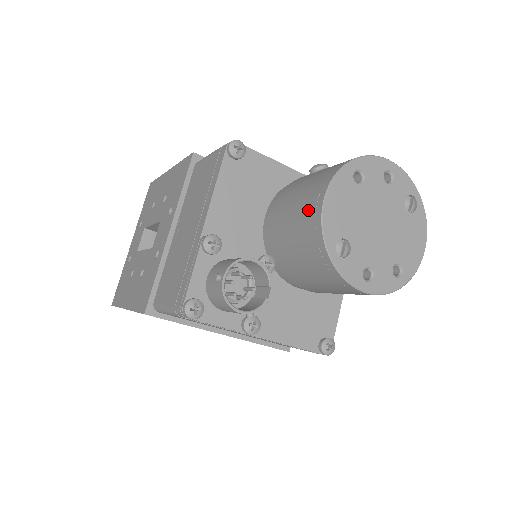
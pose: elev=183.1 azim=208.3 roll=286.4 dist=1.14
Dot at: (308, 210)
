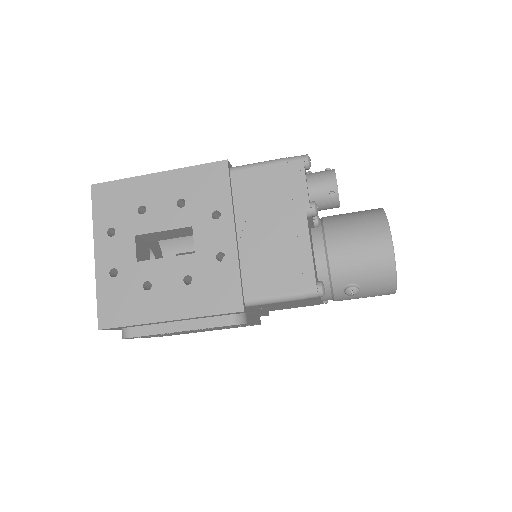
Dot at: occluded
